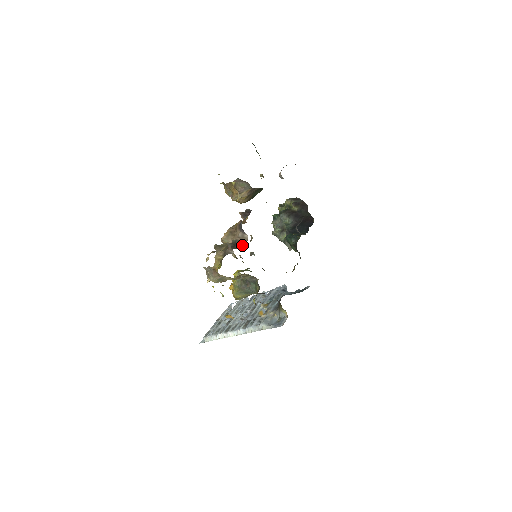
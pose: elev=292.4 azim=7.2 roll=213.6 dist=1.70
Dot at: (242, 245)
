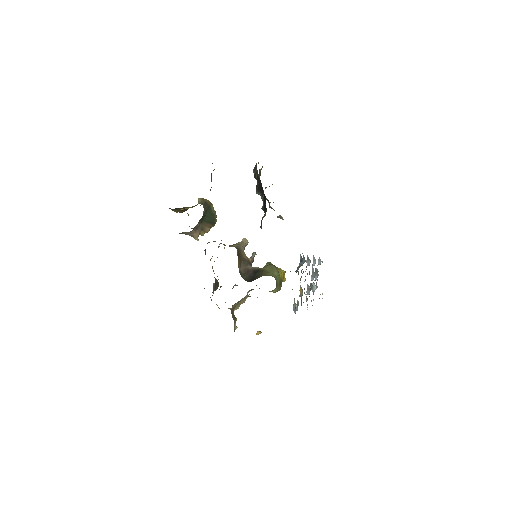
Dot at: (217, 283)
